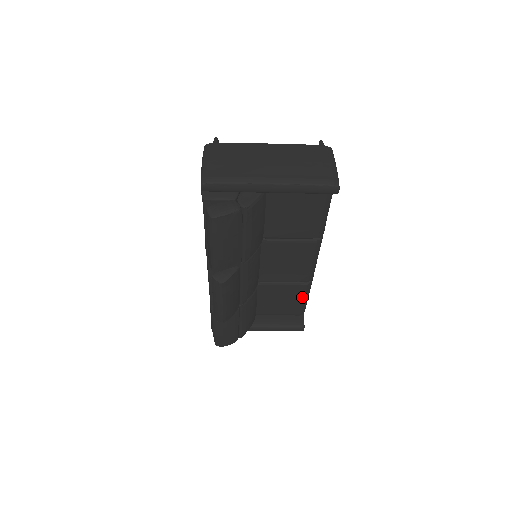
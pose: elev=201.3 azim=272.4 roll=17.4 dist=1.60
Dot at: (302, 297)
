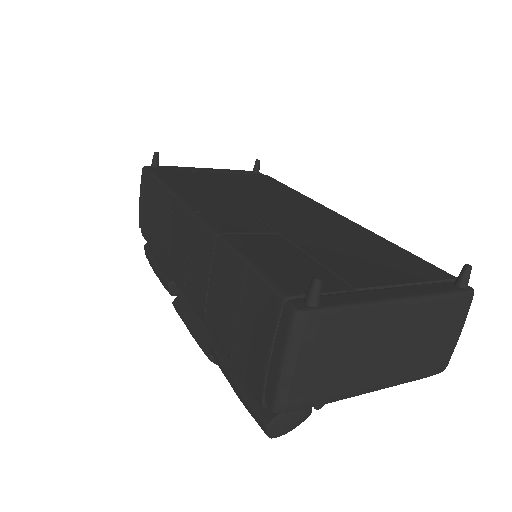
Dot at: occluded
